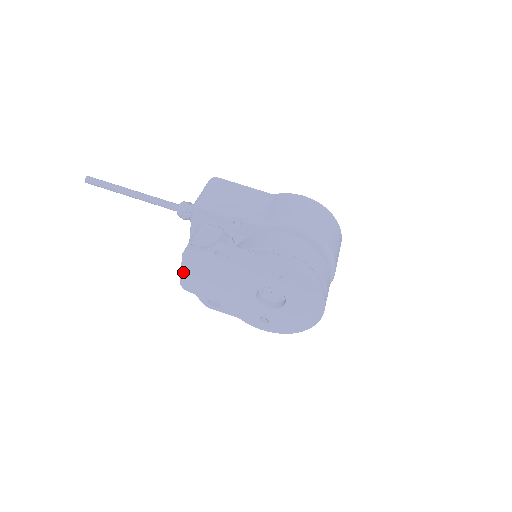
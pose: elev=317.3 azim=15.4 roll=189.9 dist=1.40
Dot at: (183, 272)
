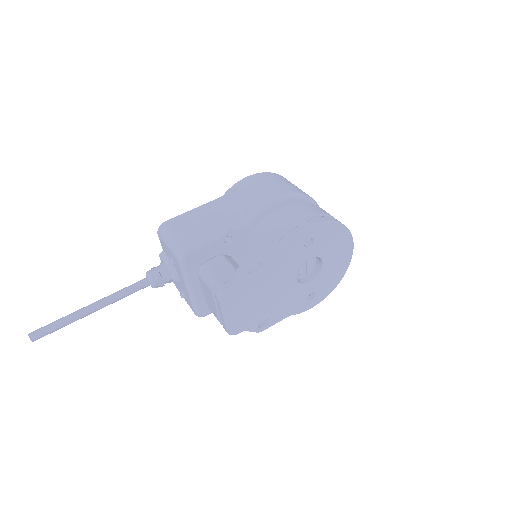
Dot at: (226, 319)
